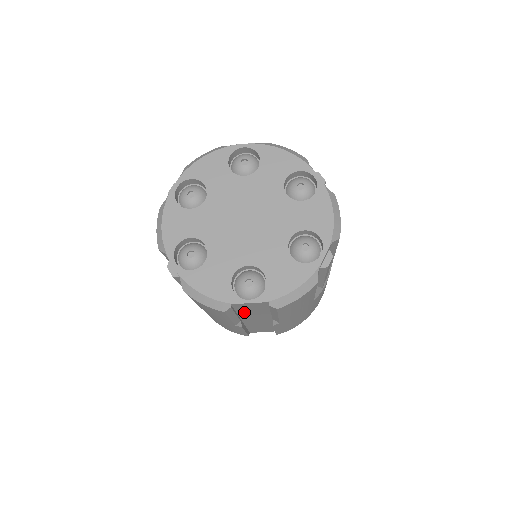
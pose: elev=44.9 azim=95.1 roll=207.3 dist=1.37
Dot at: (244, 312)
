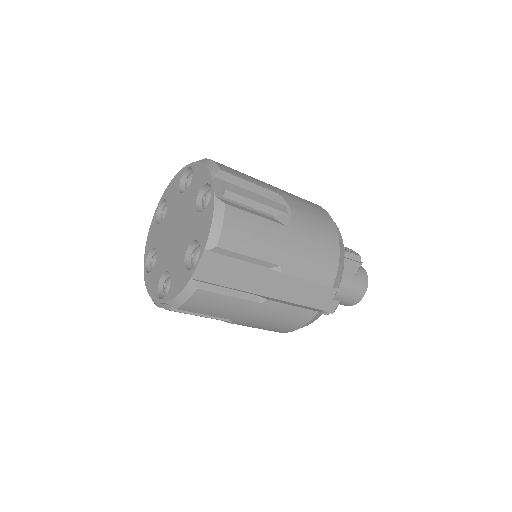
Dot at: (230, 281)
